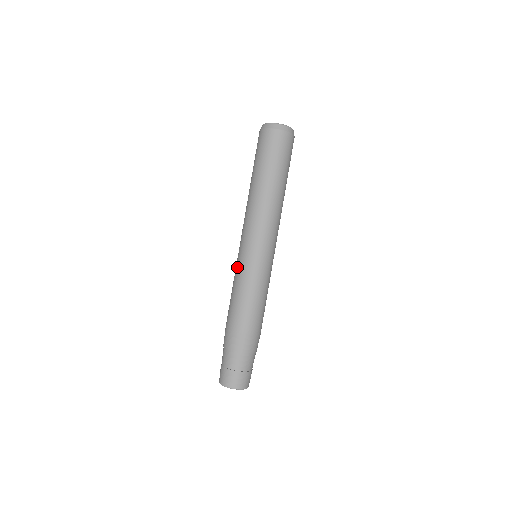
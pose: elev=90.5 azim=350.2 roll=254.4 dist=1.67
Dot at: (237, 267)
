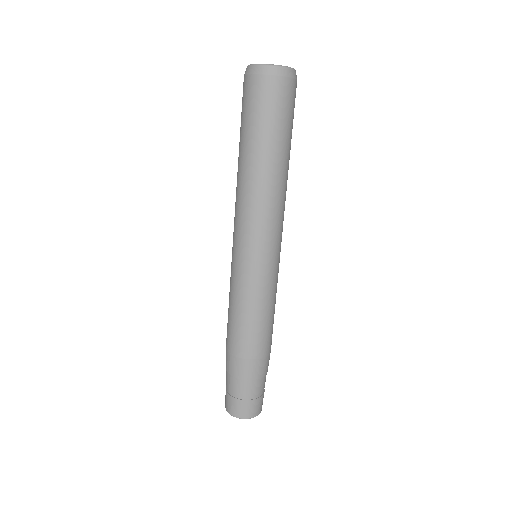
Dot at: (247, 281)
